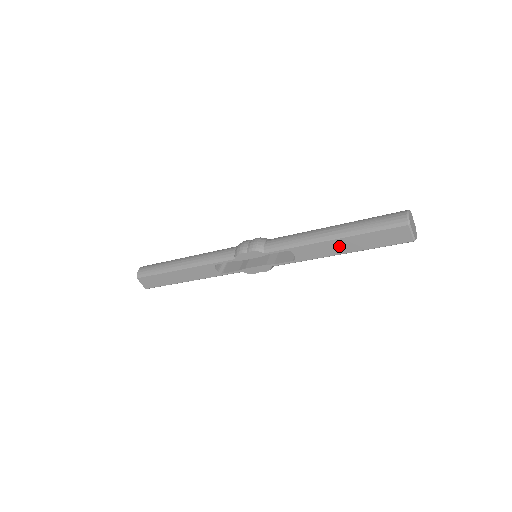
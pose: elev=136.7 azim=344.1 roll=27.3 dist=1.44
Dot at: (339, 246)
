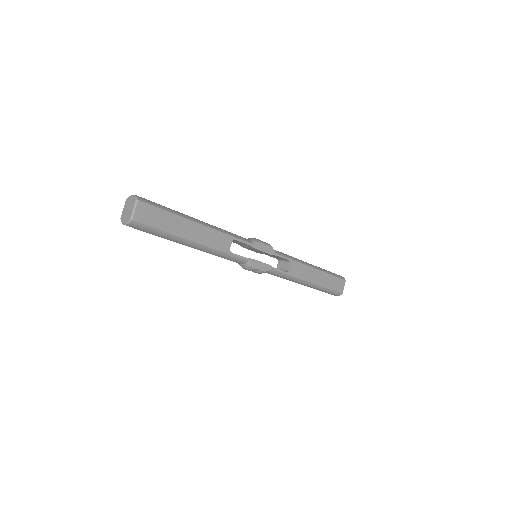
Dot at: (315, 275)
